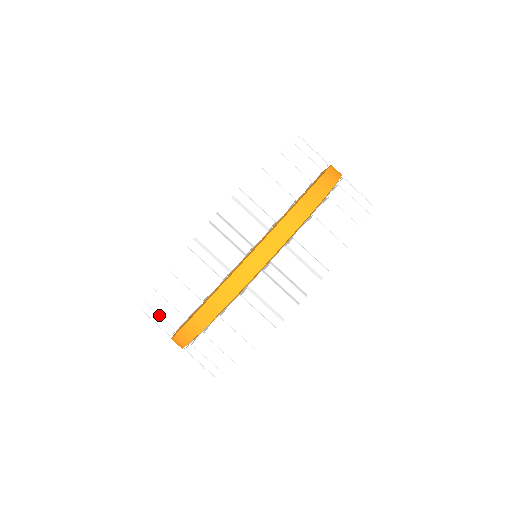
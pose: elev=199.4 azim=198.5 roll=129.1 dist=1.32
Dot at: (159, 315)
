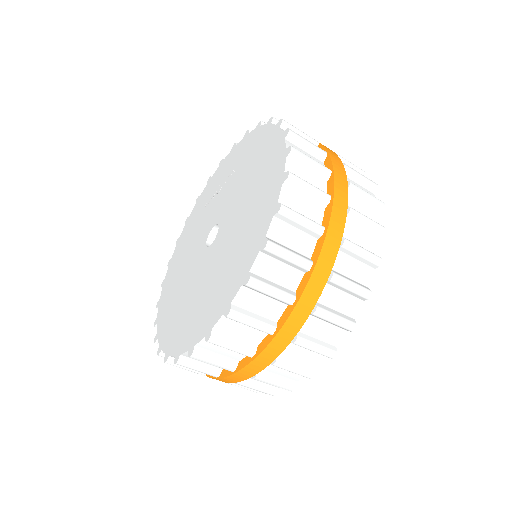
Dot at: (230, 349)
